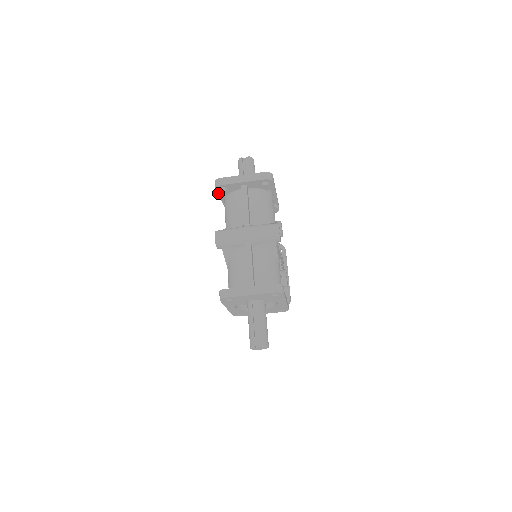
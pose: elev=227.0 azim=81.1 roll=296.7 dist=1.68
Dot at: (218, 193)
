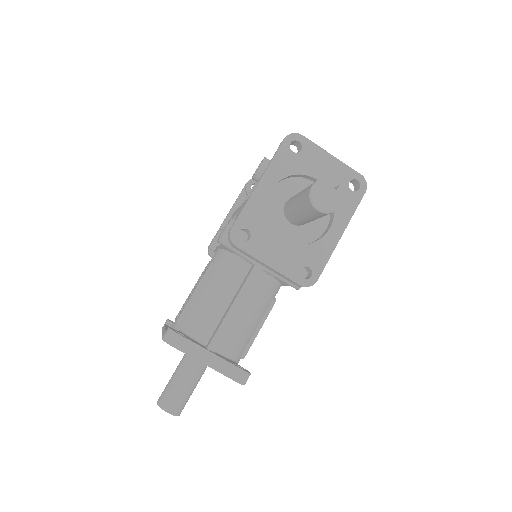
Dot at: (238, 197)
